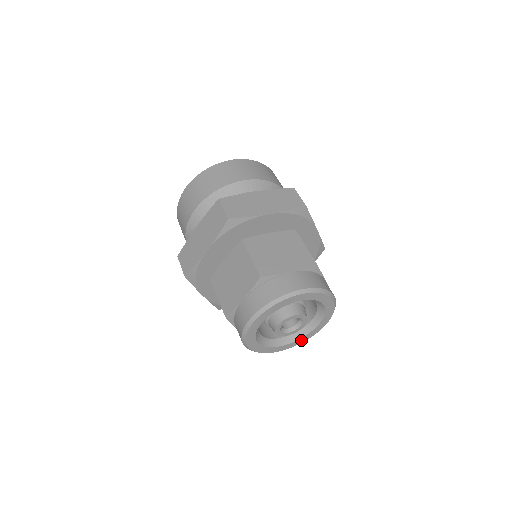
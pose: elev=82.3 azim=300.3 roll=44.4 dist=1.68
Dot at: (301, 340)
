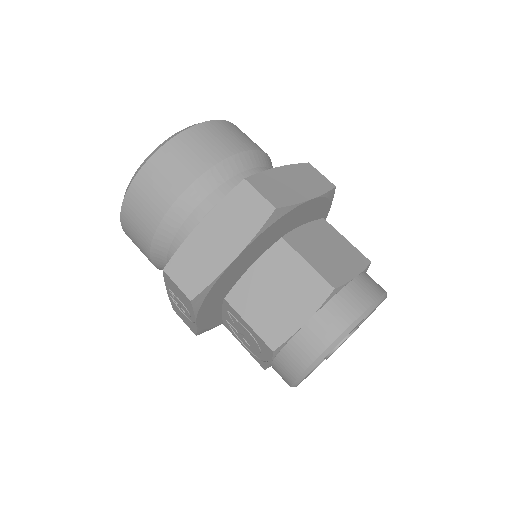
Dot at: occluded
